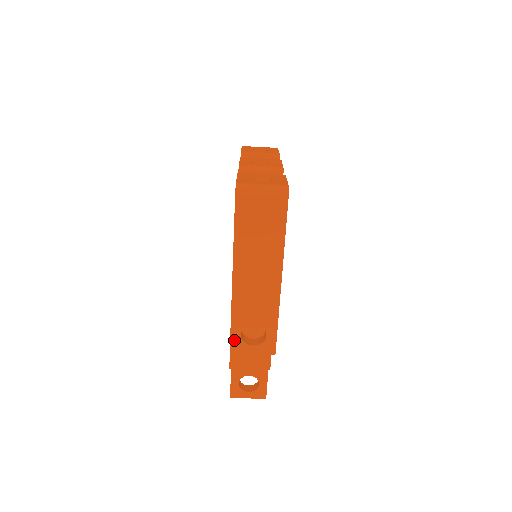
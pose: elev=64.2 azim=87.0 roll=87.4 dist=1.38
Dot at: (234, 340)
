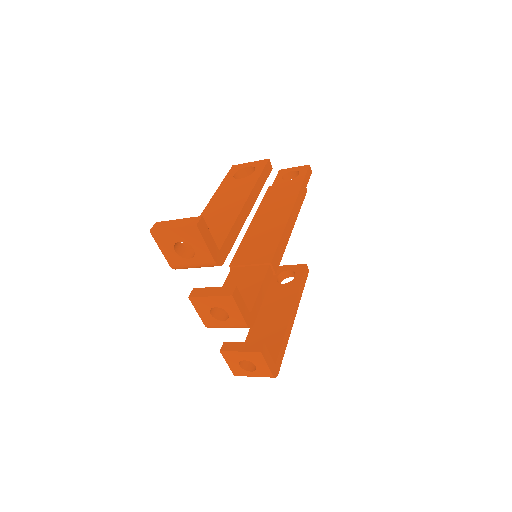
Dot at: occluded
